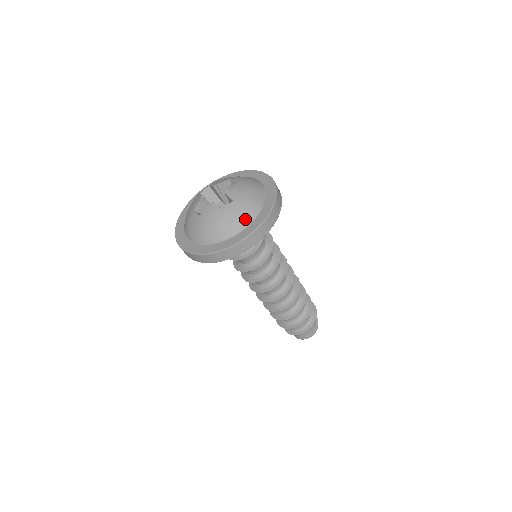
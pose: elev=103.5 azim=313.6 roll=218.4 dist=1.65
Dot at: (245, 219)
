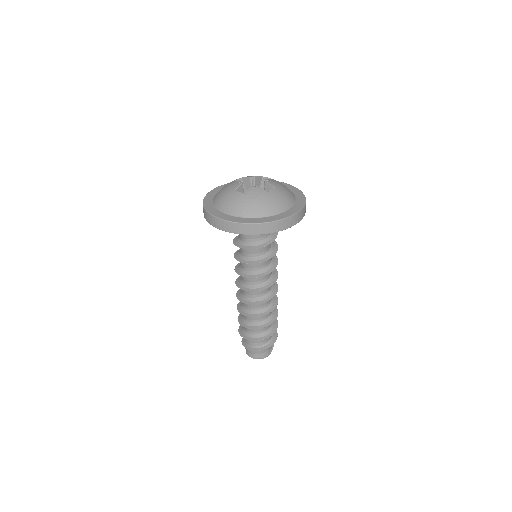
Dot at: (286, 204)
